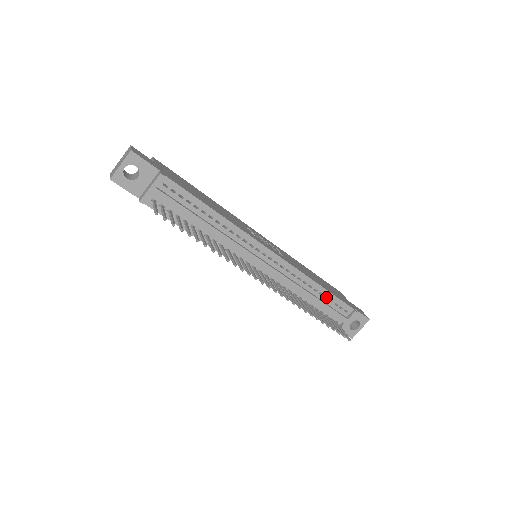
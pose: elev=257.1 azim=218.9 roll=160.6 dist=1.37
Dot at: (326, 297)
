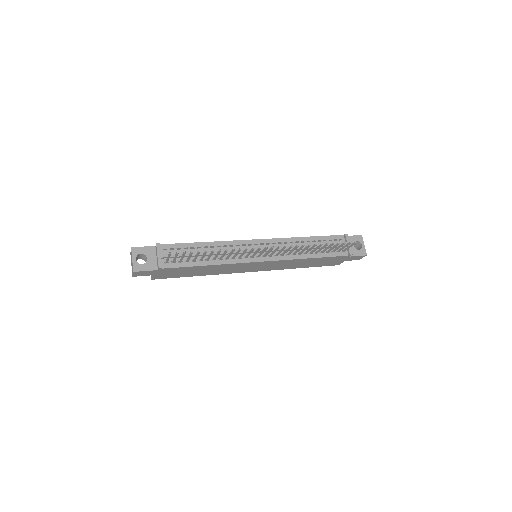
Dot at: (320, 242)
